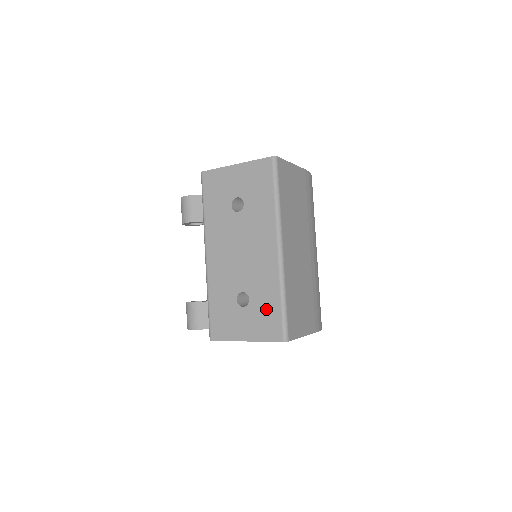
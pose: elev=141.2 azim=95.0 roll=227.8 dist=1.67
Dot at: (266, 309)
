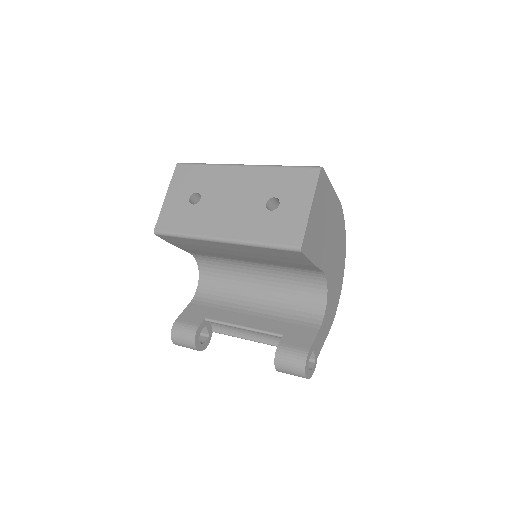
Dot at: (288, 182)
